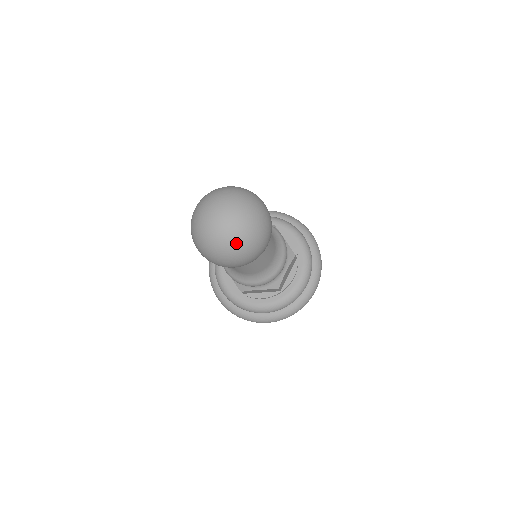
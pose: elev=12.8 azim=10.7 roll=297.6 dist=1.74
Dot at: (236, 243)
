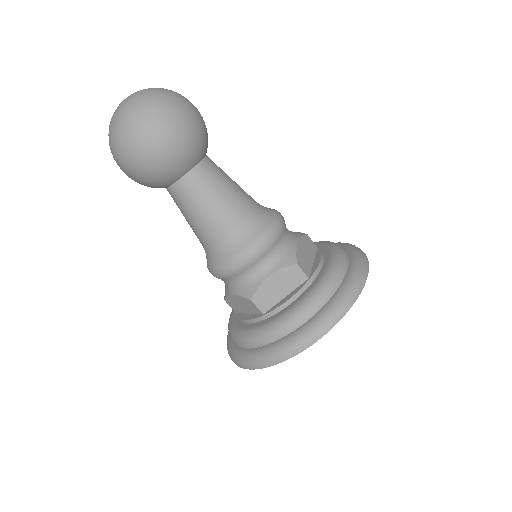
Dot at: (142, 99)
